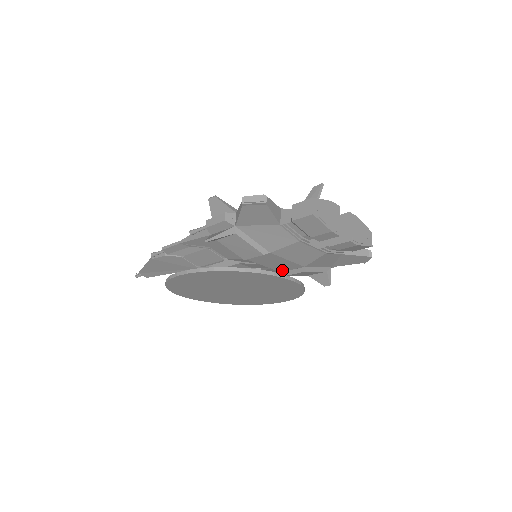
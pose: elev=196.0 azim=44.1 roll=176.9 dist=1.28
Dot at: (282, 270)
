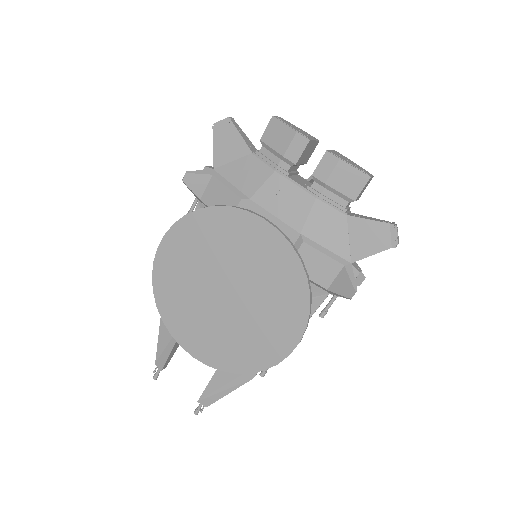
Dot at: occluded
